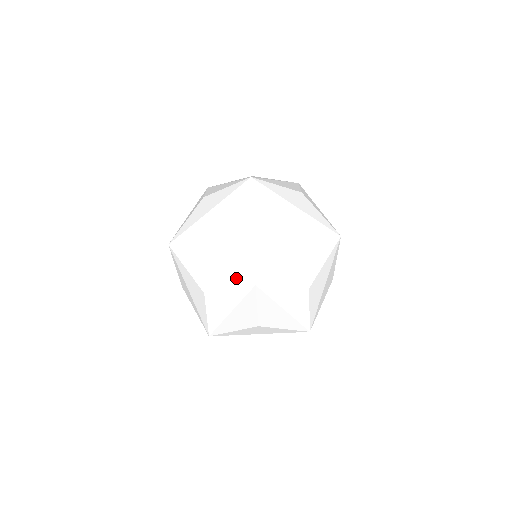
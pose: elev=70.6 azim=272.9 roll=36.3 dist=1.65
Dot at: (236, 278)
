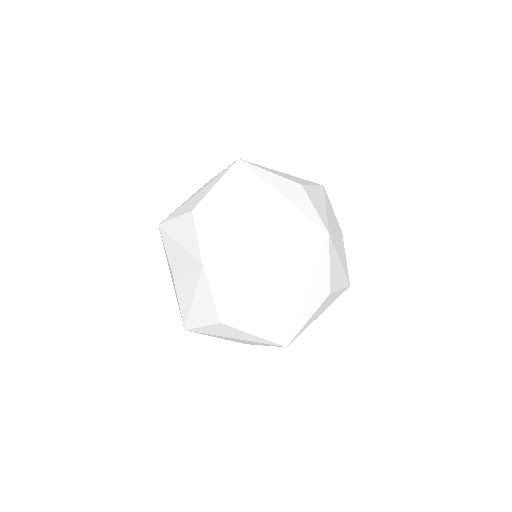
Dot at: (221, 174)
